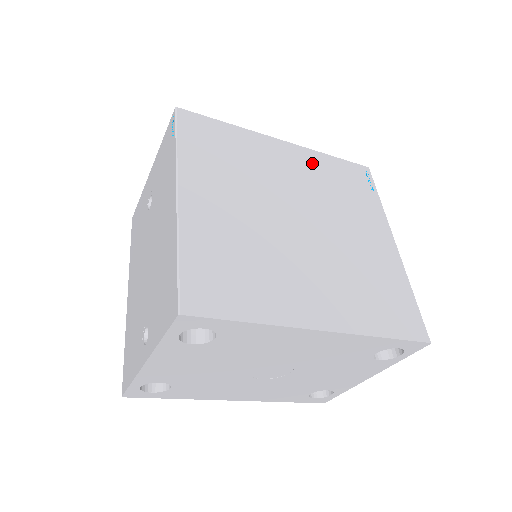
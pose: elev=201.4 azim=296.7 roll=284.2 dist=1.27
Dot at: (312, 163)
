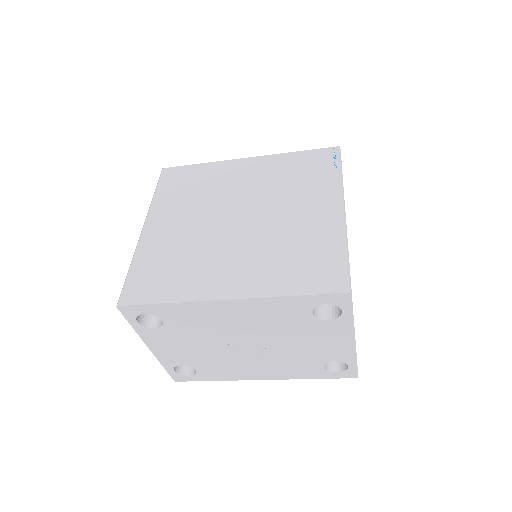
Dot at: (271, 166)
